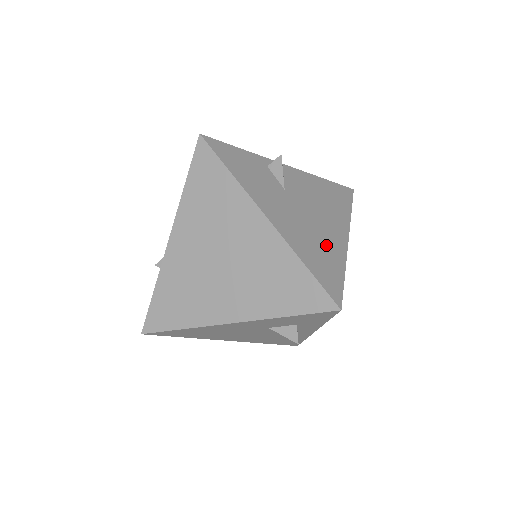
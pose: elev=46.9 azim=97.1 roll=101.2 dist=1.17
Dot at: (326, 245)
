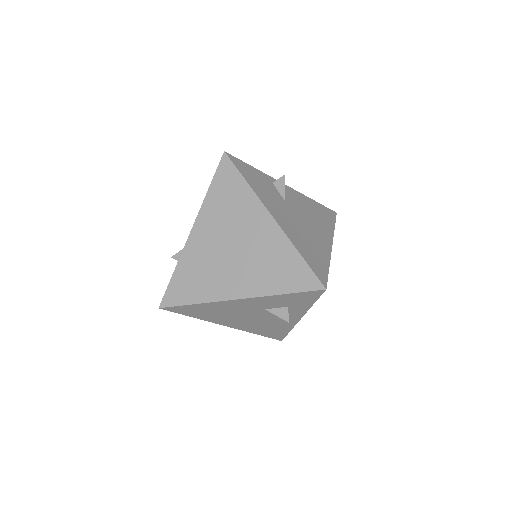
Dot at: (316, 245)
